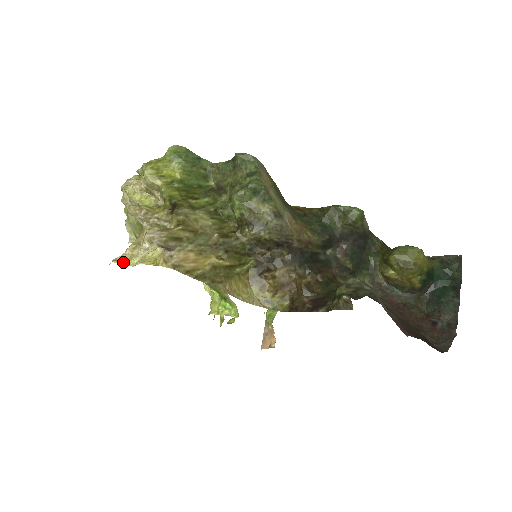
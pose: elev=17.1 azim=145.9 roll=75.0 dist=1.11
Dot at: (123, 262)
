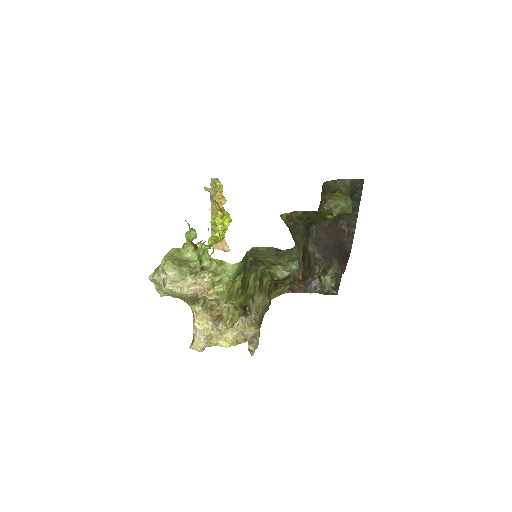
Dot at: (207, 346)
